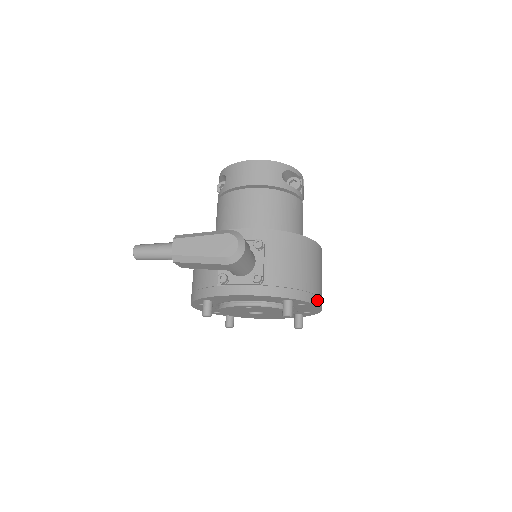
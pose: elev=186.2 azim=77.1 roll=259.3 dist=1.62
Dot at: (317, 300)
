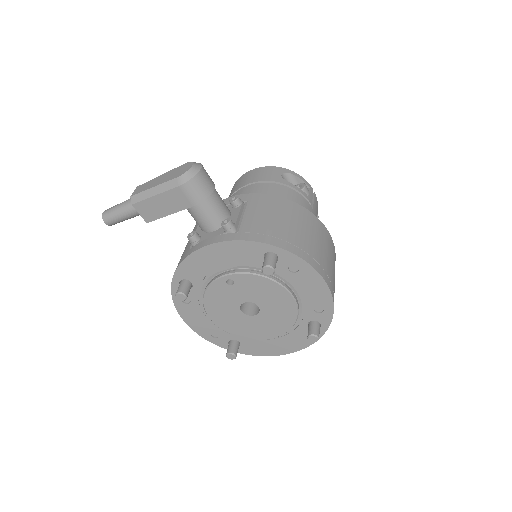
Dot at: (314, 264)
